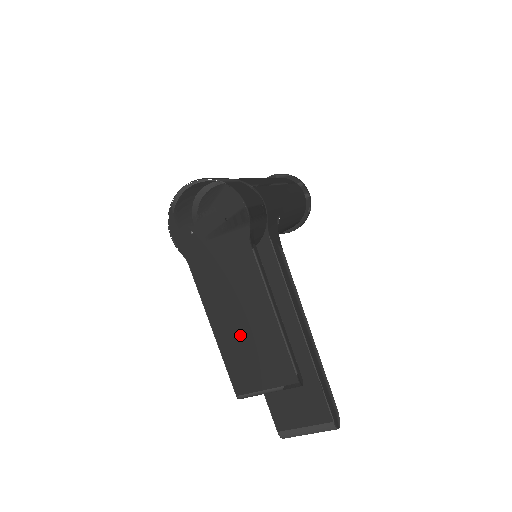
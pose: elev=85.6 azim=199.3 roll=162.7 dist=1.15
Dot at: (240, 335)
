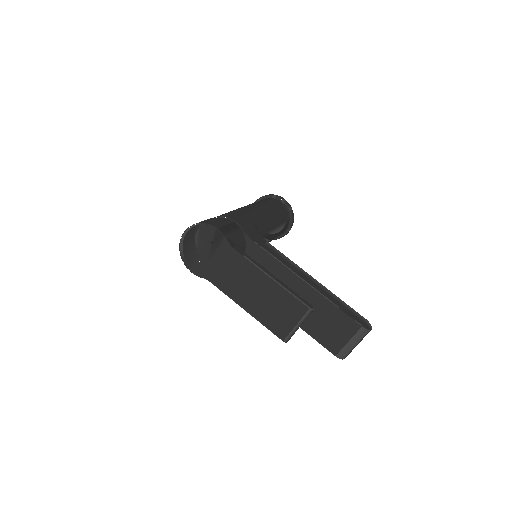
Dot at: (261, 303)
